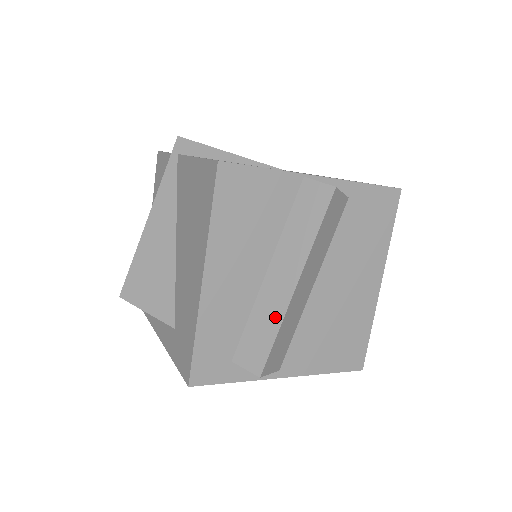
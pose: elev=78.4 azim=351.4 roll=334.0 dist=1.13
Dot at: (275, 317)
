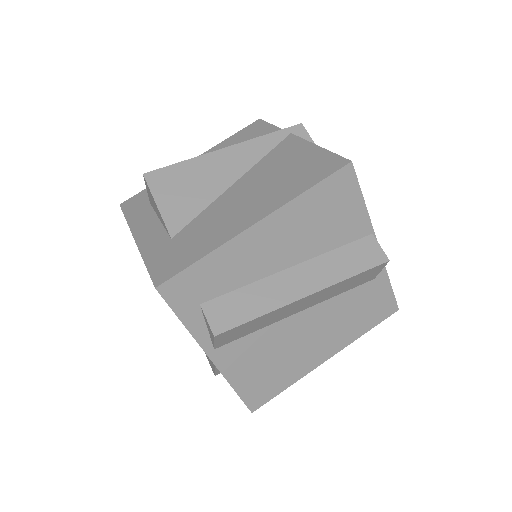
Dot at: (268, 304)
